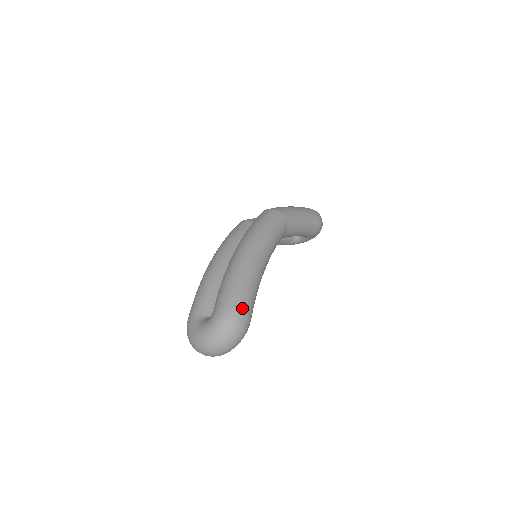
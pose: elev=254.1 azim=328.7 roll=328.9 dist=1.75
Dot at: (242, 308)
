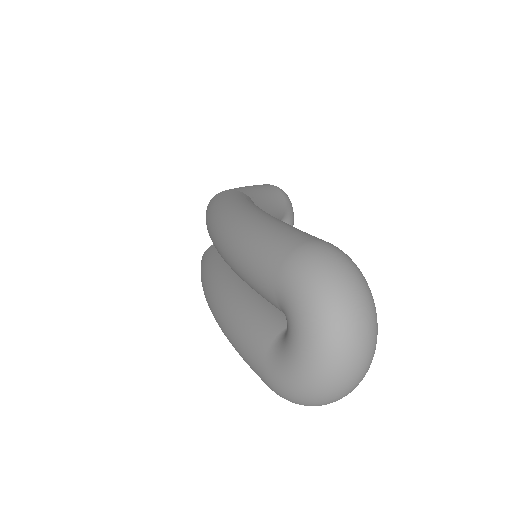
Dot at: (306, 241)
